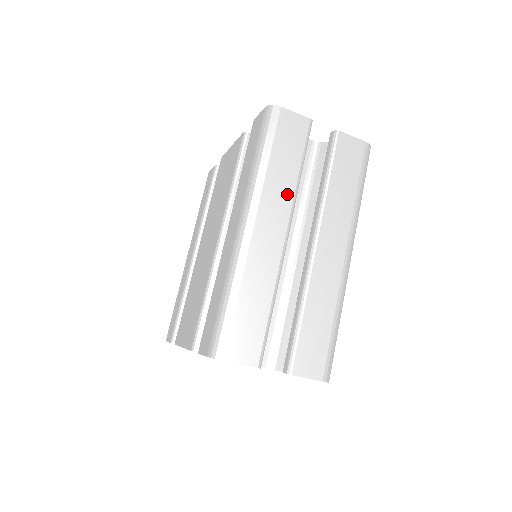
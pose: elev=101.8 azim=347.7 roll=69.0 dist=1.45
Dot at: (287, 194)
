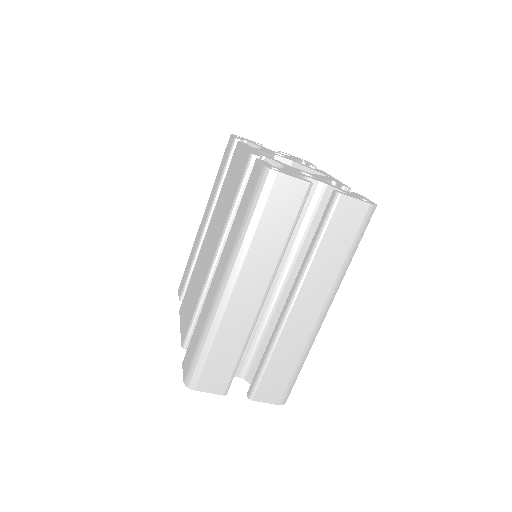
Dot at: (271, 261)
